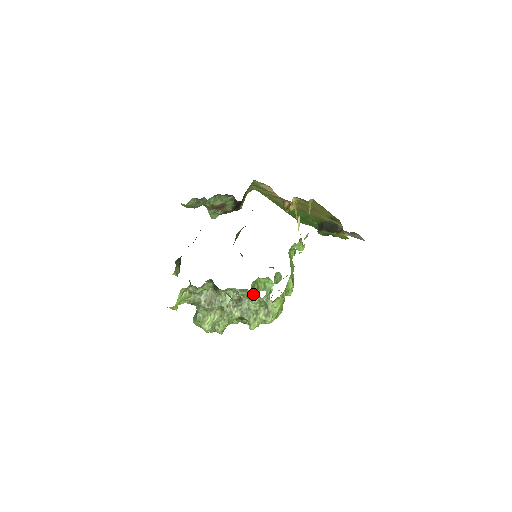
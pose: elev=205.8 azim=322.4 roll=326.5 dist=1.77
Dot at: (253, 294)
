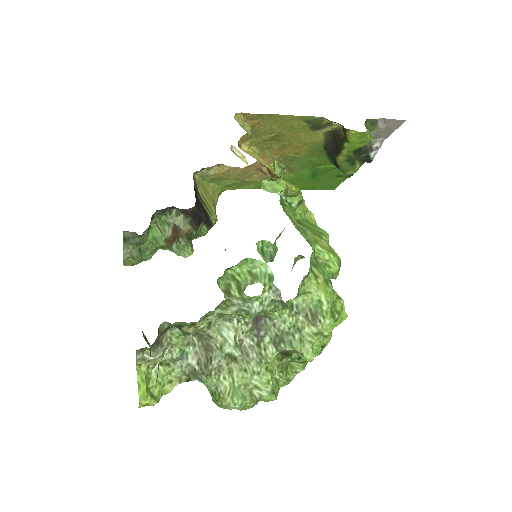
Dot at: (243, 300)
